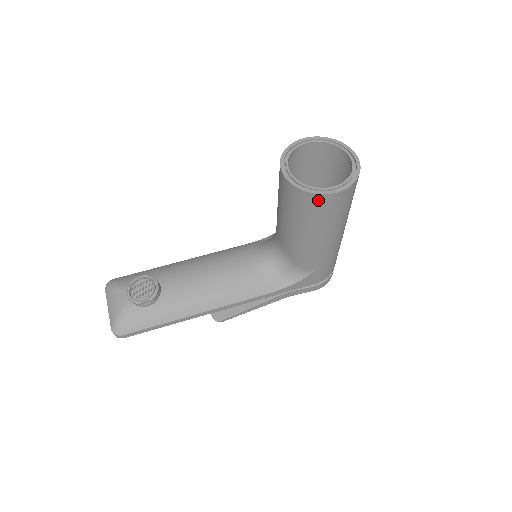
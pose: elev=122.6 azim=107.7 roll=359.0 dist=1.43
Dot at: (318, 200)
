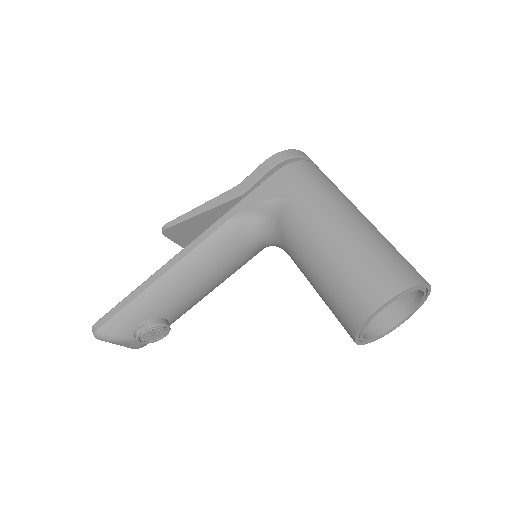
Dot at: occluded
